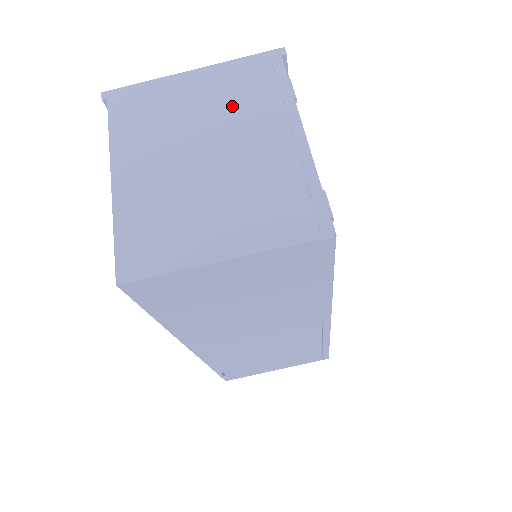
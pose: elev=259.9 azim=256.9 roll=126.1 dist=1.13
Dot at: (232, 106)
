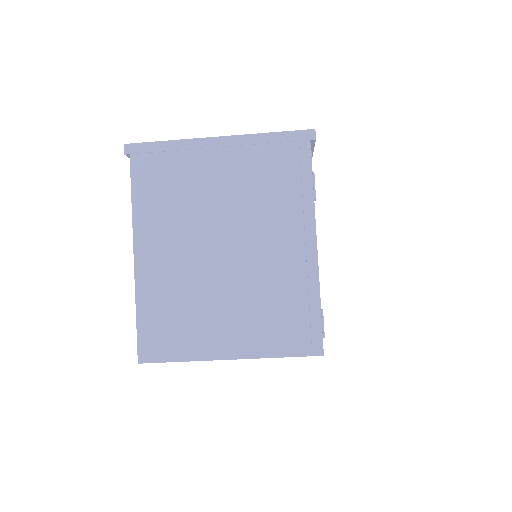
Dot at: (253, 195)
